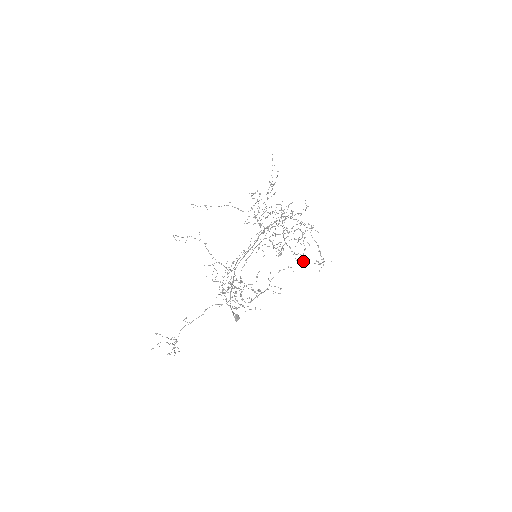
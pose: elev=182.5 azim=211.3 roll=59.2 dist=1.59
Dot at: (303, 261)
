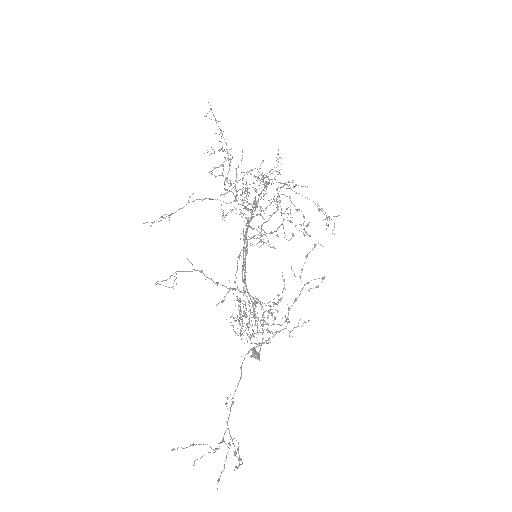
Dot at: (304, 234)
